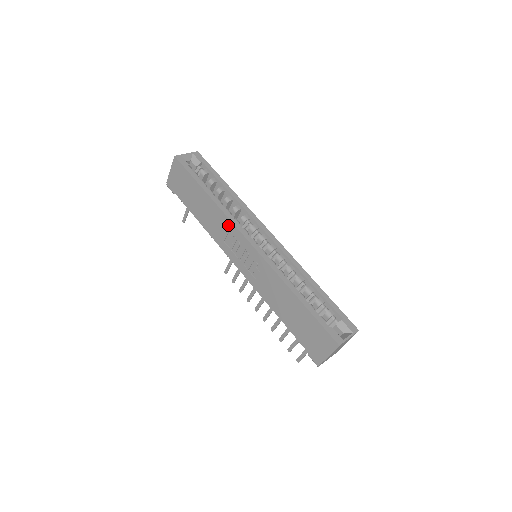
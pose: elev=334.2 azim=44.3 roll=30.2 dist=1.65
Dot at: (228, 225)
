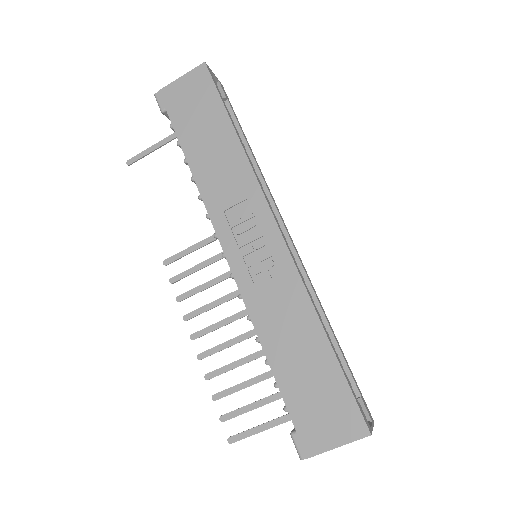
Dot at: (250, 190)
